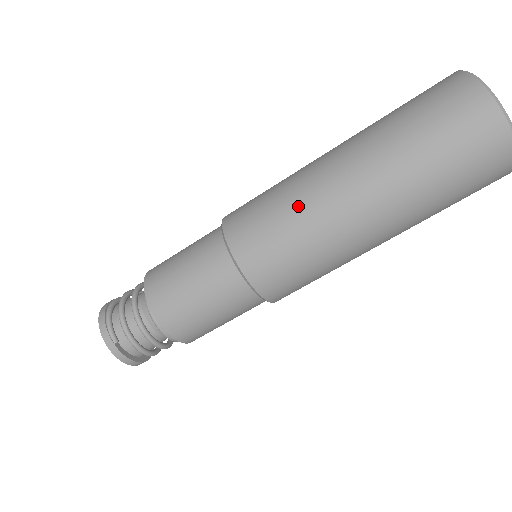
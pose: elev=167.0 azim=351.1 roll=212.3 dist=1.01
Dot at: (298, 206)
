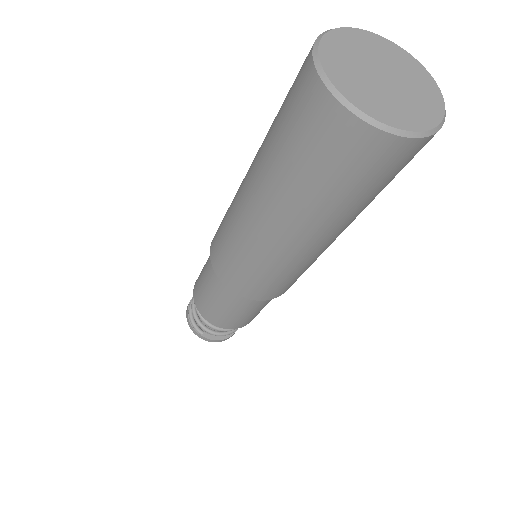
Dot at: (239, 239)
